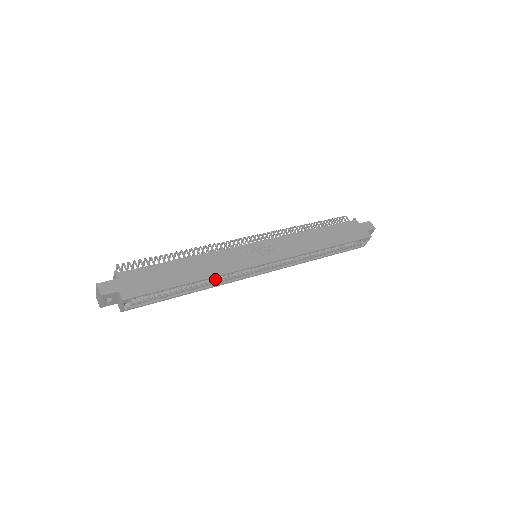
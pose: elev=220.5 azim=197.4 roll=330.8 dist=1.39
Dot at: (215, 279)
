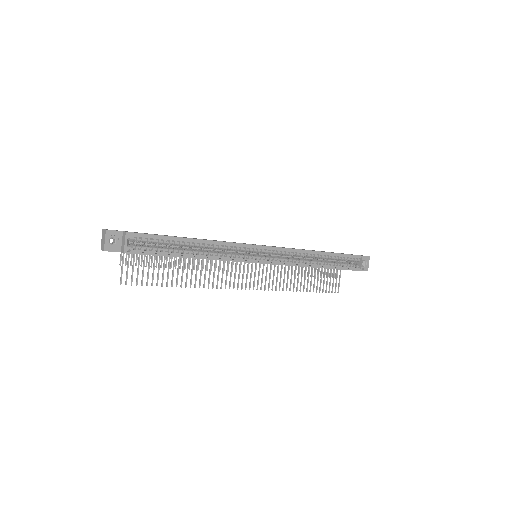
Dot at: (217, 253)
